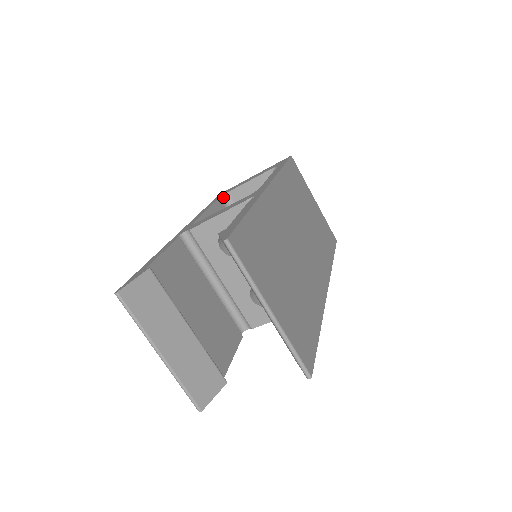
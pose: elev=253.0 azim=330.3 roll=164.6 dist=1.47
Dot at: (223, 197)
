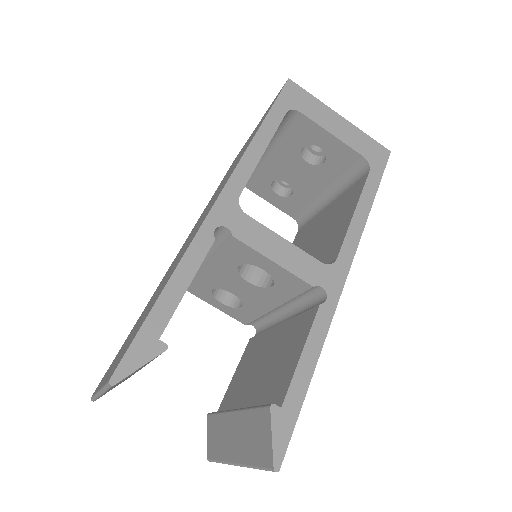
Dot at: (289, 111)
